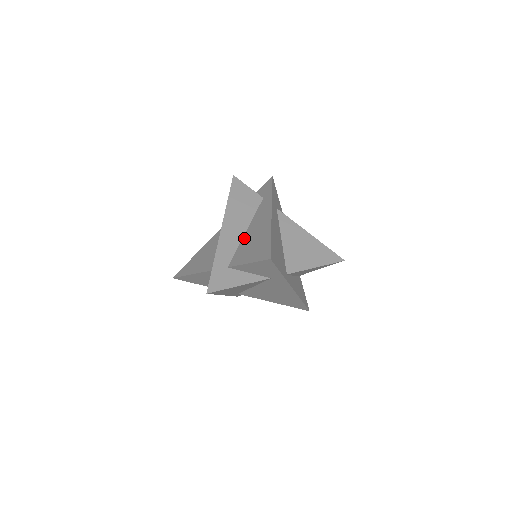
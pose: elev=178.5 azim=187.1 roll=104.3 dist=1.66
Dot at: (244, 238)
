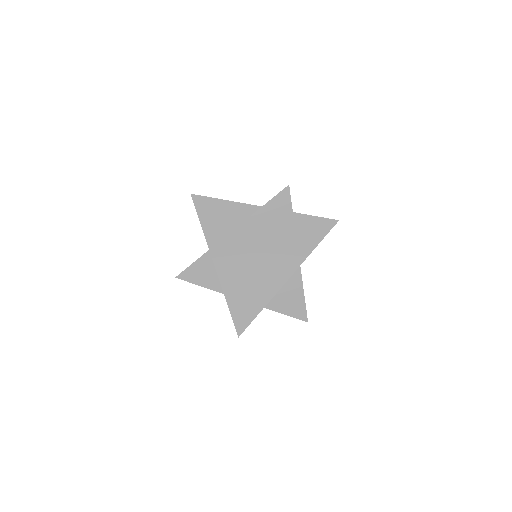
Dot at: occluded
